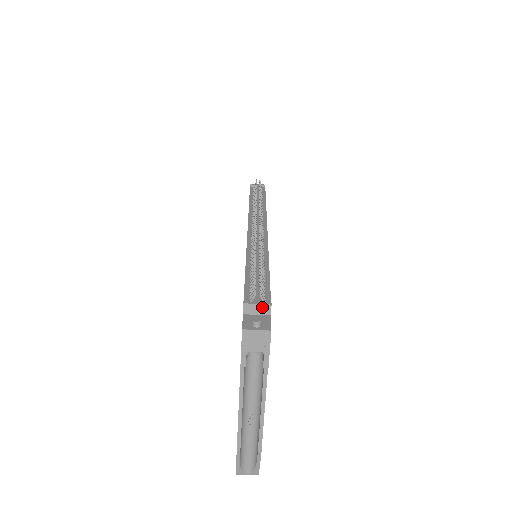
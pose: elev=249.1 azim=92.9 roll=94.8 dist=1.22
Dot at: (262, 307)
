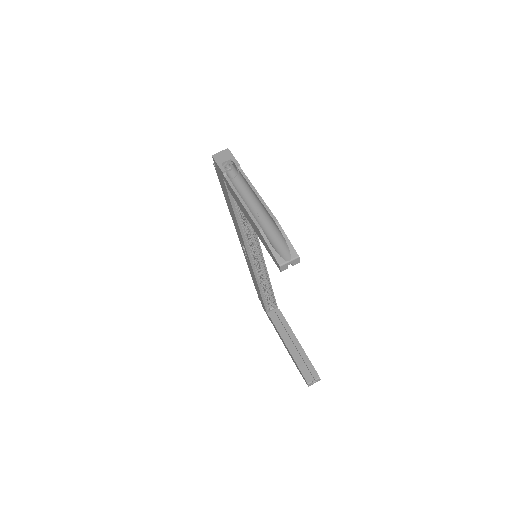
Dot at: occluded
